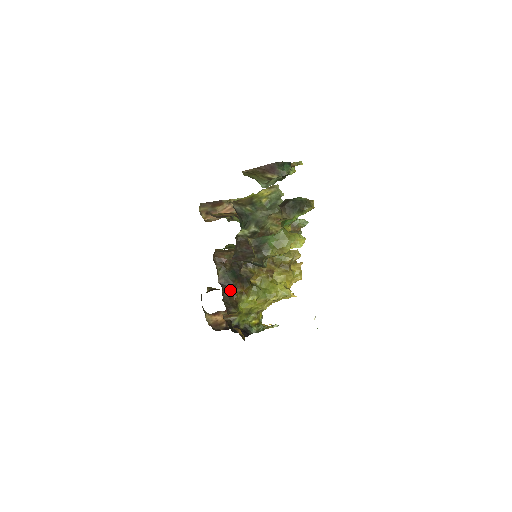
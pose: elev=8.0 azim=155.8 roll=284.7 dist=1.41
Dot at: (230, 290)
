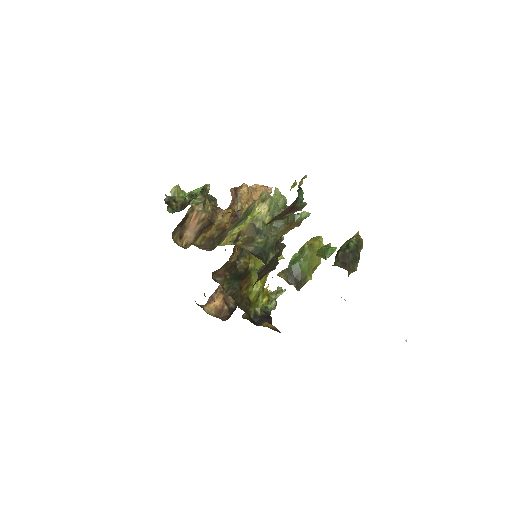
Dot at: (239, 294)
